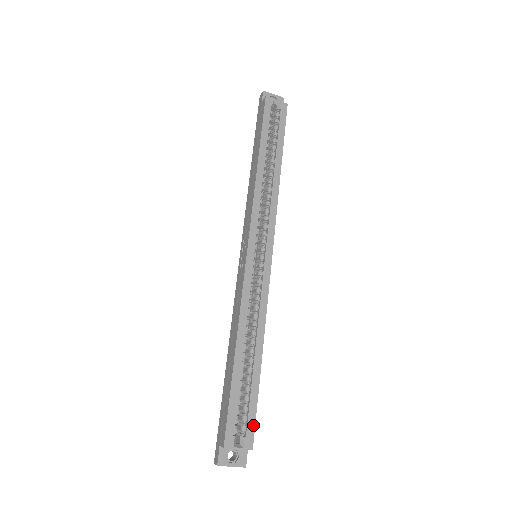
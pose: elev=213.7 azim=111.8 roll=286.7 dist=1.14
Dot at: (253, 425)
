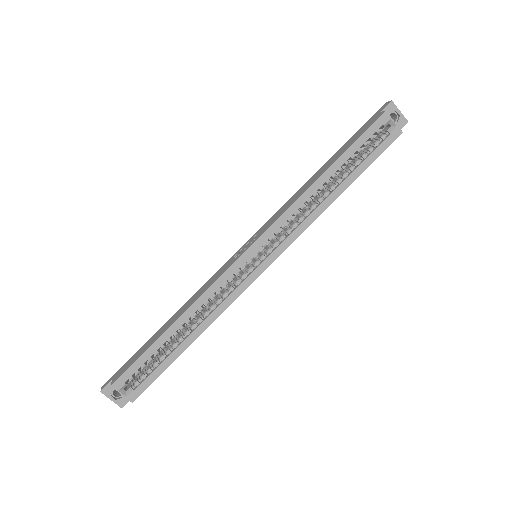
Dot at: (146, 386)
